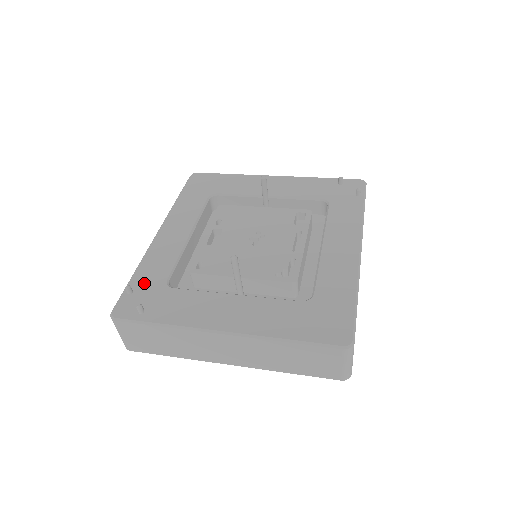
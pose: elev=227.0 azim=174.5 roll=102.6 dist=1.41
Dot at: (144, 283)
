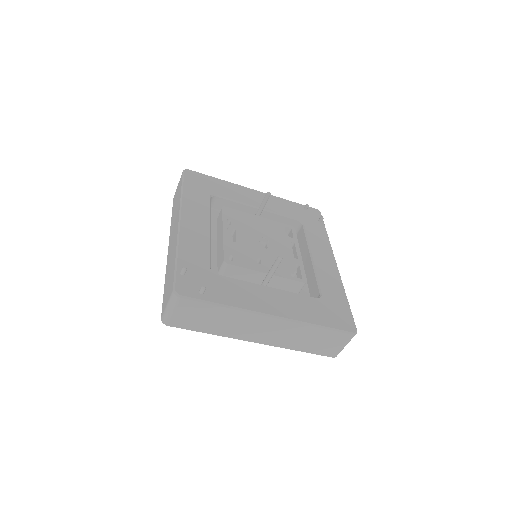
Dot at: (191, 267)
